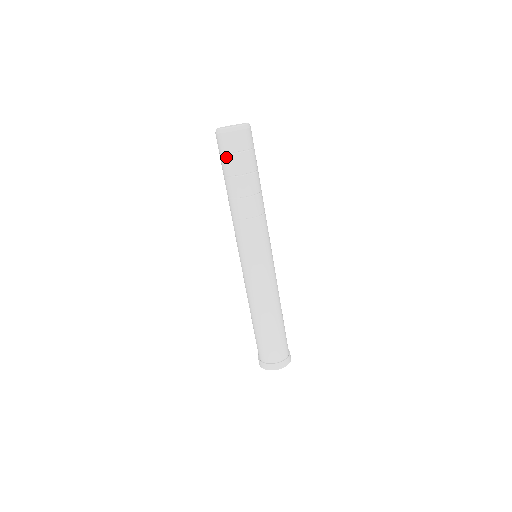
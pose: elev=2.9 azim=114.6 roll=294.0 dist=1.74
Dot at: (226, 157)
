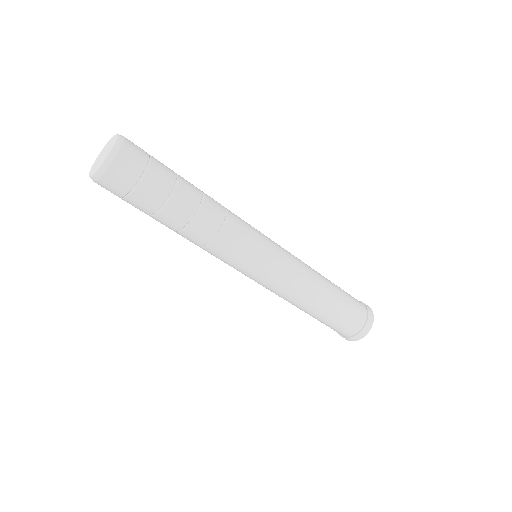
Dot at: occluded
